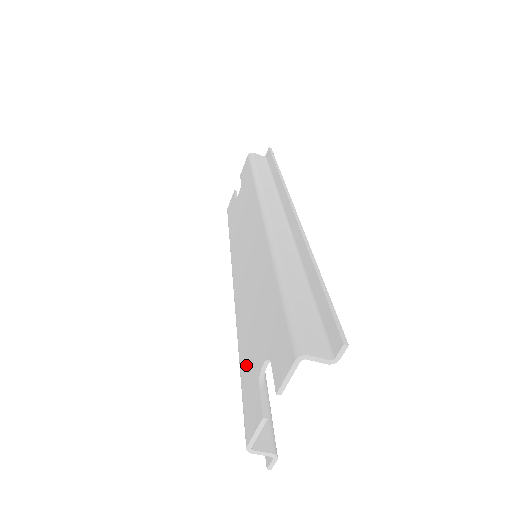
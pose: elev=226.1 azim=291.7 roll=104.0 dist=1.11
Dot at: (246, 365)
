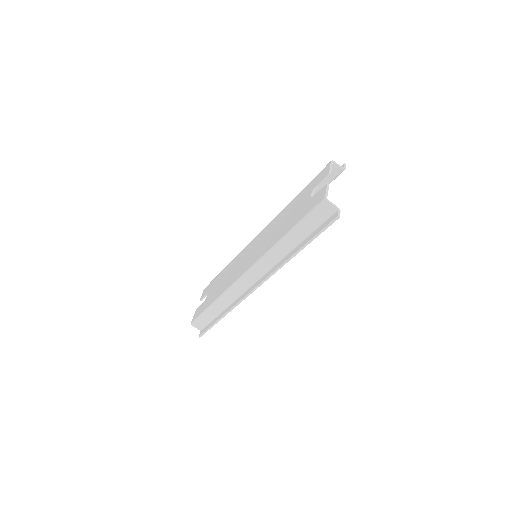
Dot at: (296, 219)
